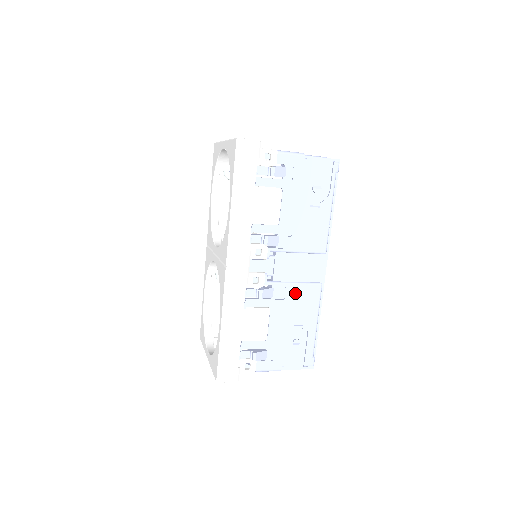
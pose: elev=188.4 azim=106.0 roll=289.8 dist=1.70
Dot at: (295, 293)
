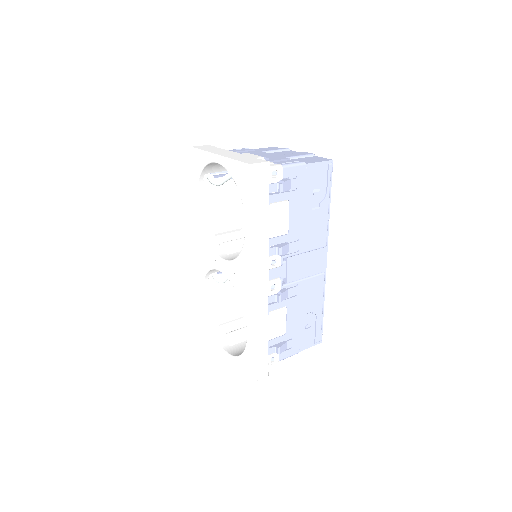
Dot at: (305, 287)
